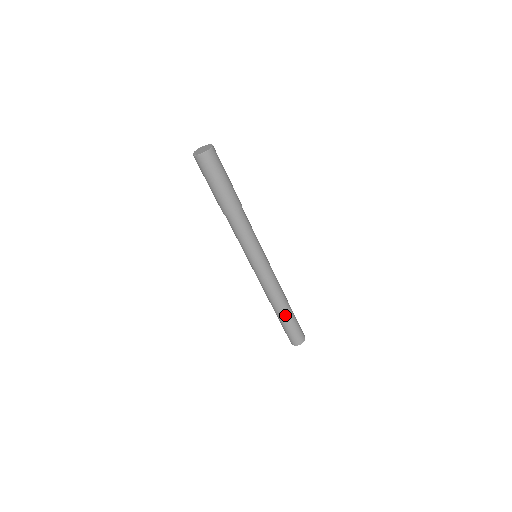
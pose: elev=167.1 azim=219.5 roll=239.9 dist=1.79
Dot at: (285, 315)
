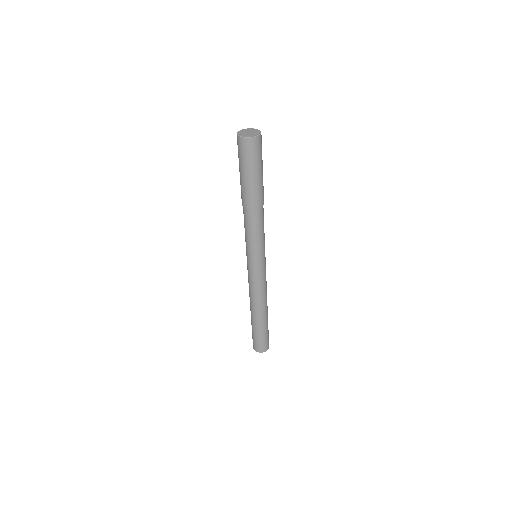
Dot at: (264, 320)
